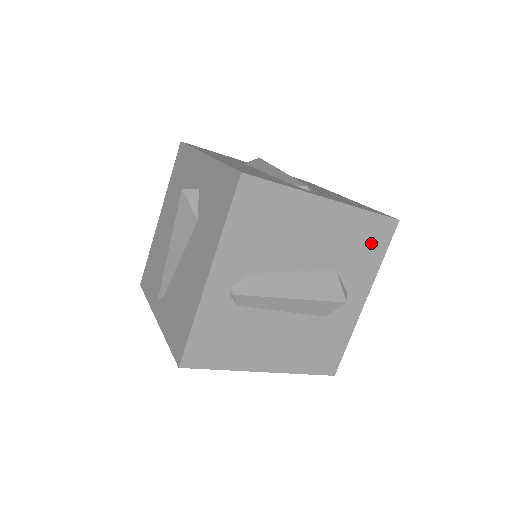
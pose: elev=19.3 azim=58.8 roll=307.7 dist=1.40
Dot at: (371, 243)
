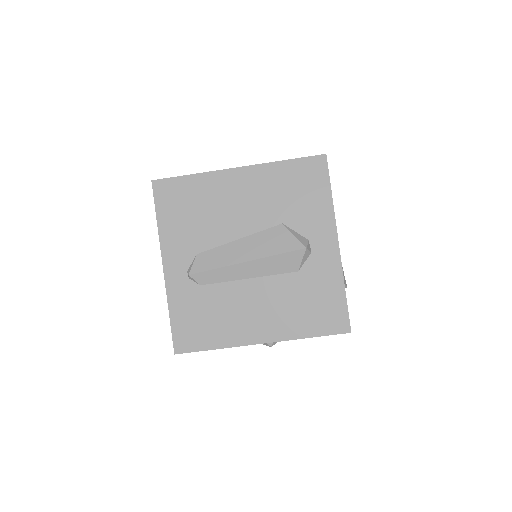
Dot at: (307, 186)
